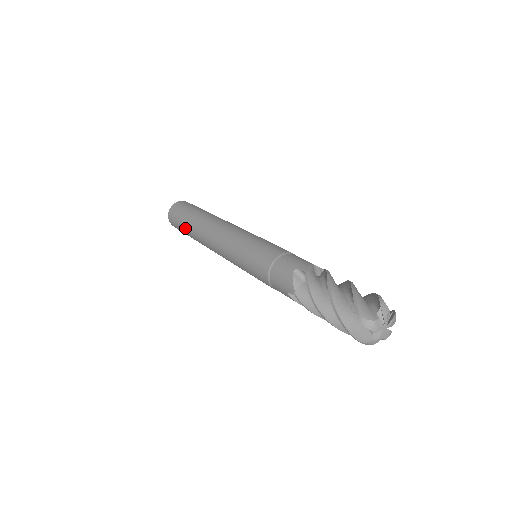
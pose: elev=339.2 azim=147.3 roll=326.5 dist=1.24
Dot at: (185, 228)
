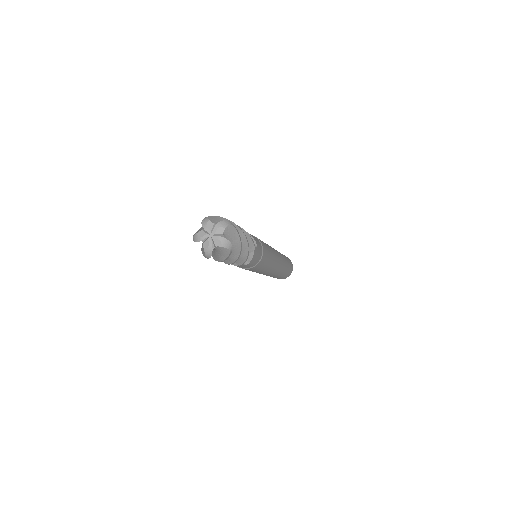
Dot at: occluded
